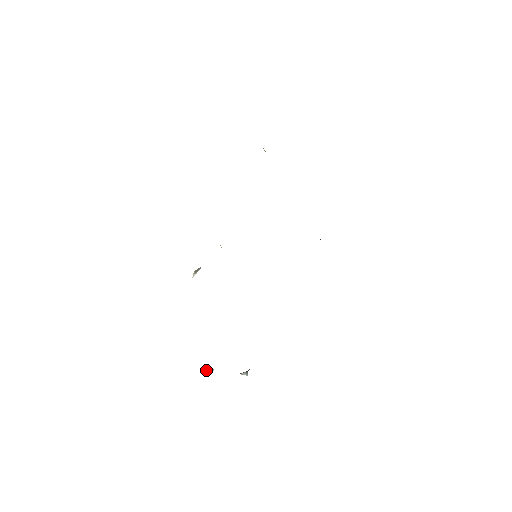
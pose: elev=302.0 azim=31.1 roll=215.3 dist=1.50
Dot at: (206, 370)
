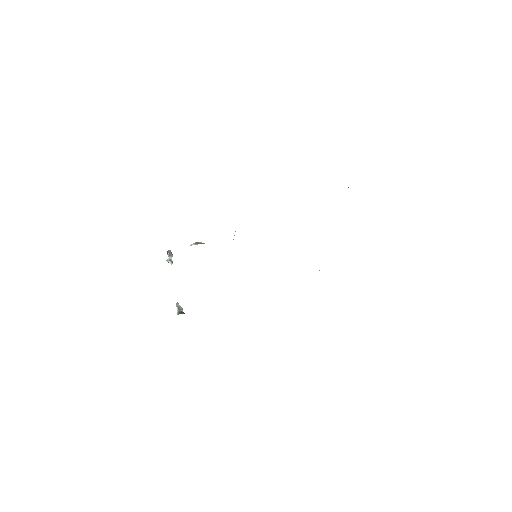
Dot at: (169, 256)
